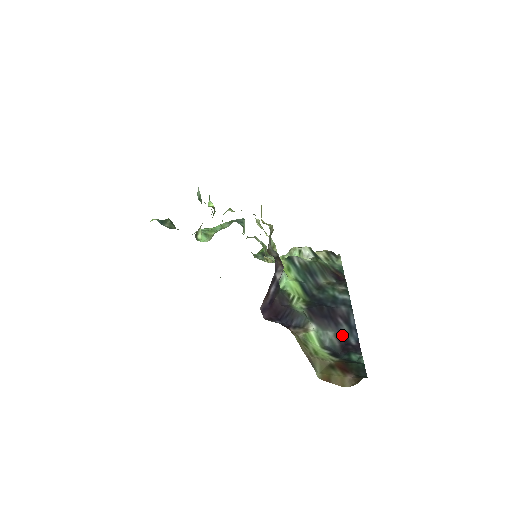
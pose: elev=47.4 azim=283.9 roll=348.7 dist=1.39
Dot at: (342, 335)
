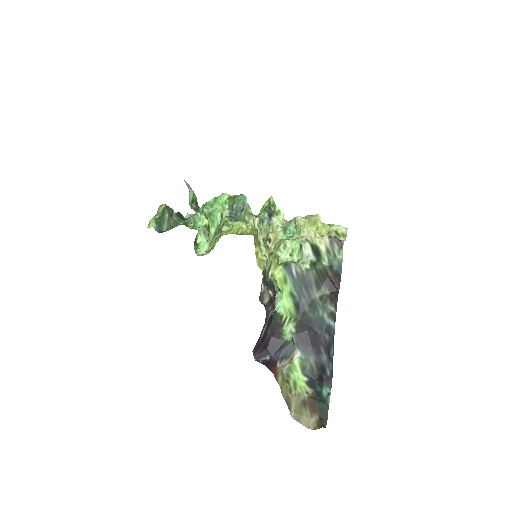
Dot at: (321, 364)
